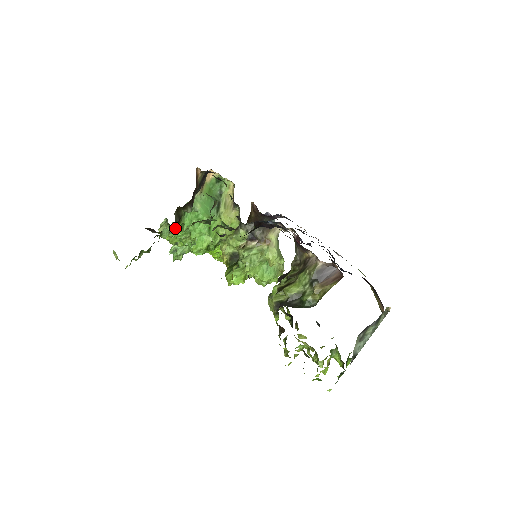
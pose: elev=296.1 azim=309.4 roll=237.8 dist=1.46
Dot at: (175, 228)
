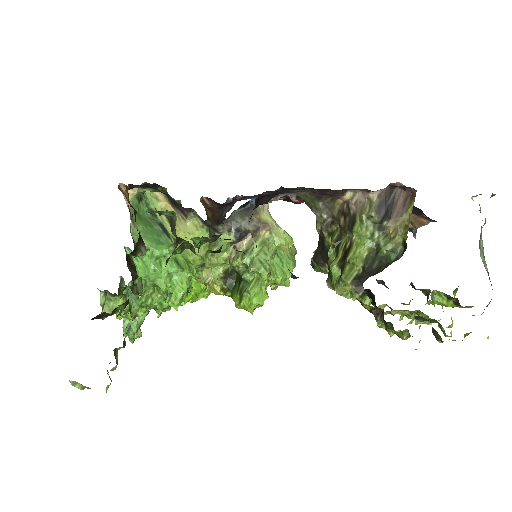
Dot at: occluded
